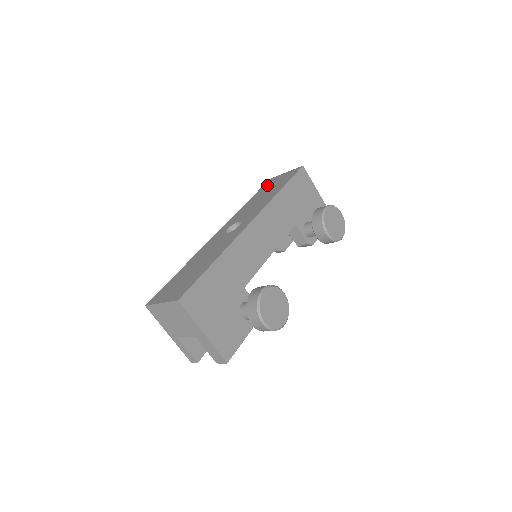
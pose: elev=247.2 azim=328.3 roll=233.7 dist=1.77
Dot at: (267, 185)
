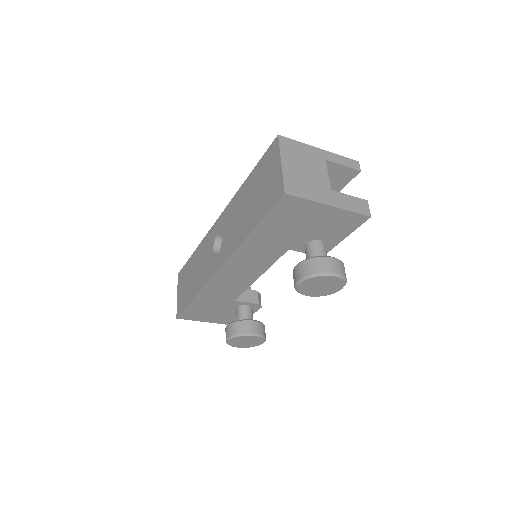
Dot at: (264, 165)
